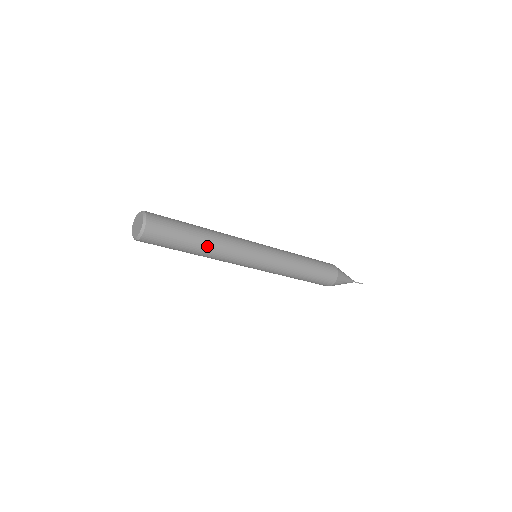
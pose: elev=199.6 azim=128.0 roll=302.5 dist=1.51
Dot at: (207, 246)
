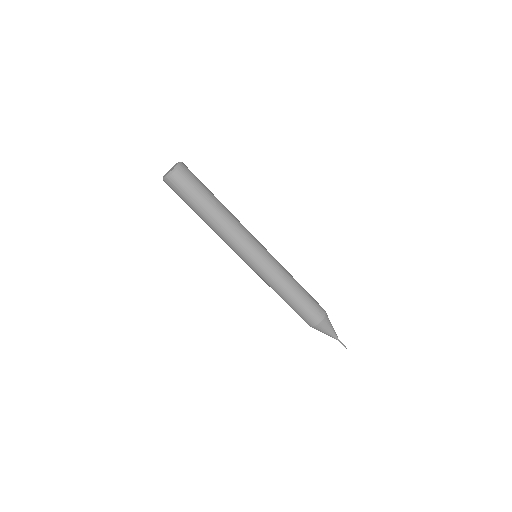
Dot at: (224, 208)
